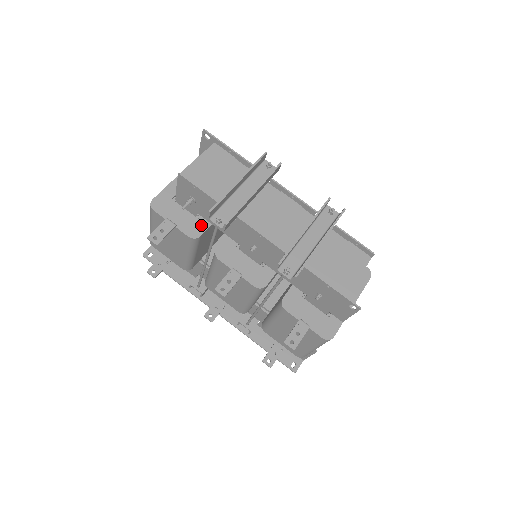
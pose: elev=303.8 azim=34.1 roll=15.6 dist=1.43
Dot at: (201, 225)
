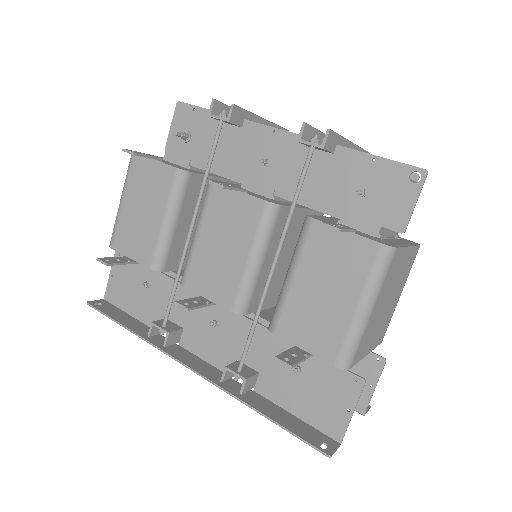
Dot at: (192, 171)
